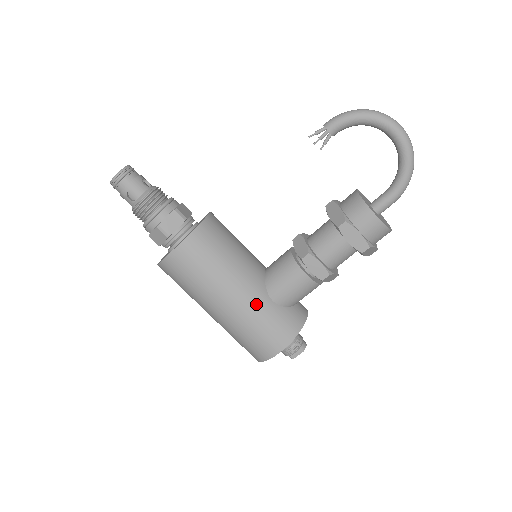
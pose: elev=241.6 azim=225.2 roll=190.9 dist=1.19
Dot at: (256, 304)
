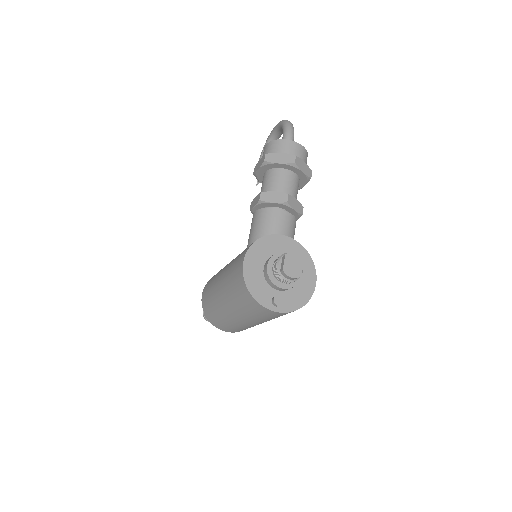
Dot at: occluded
